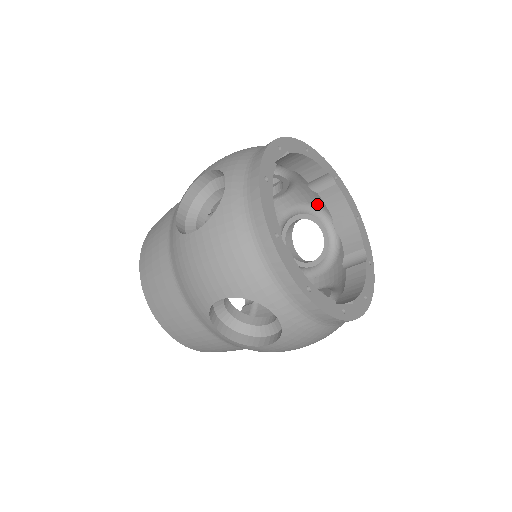
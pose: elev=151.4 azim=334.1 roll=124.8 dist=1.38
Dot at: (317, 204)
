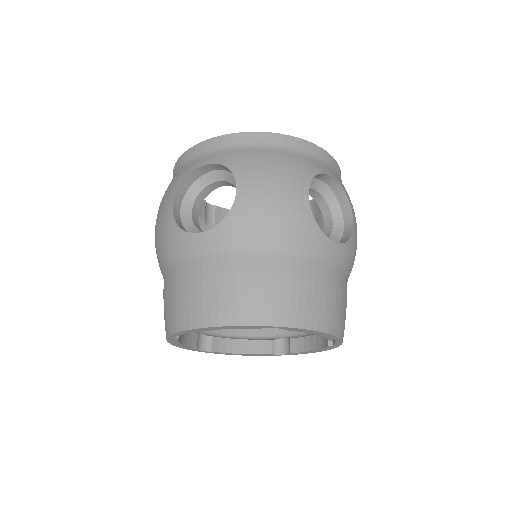
Dot at: occluded
